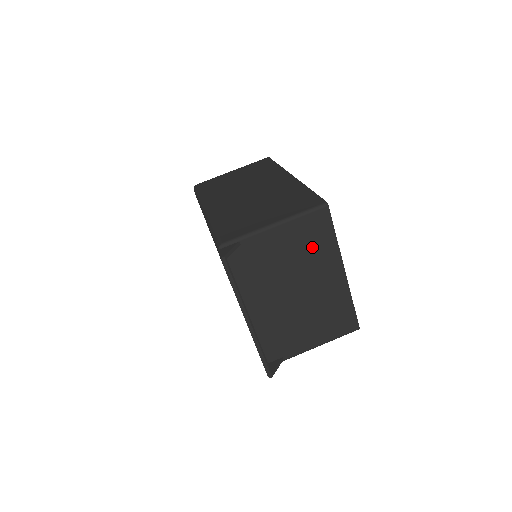
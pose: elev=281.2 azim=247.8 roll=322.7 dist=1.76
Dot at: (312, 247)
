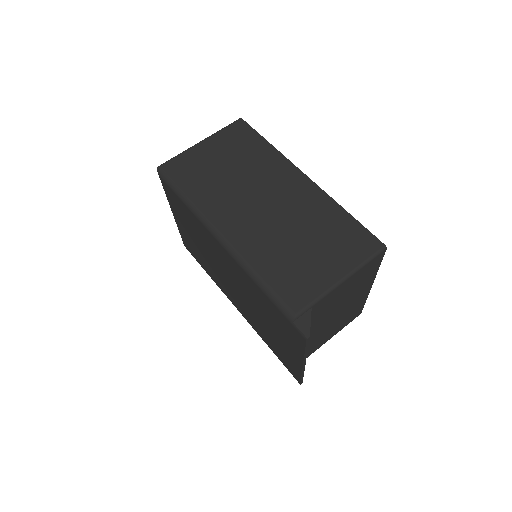
Dot at: (360, 282)
